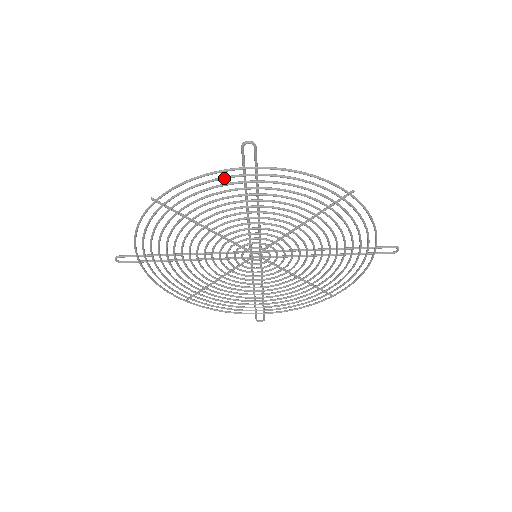
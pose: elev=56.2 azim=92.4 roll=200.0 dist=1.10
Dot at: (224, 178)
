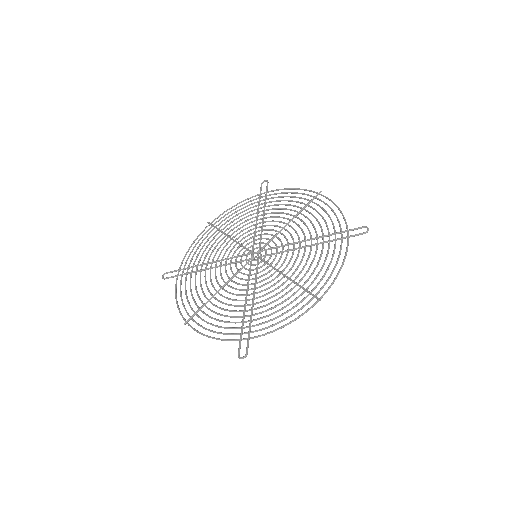
Dot at: occluded
